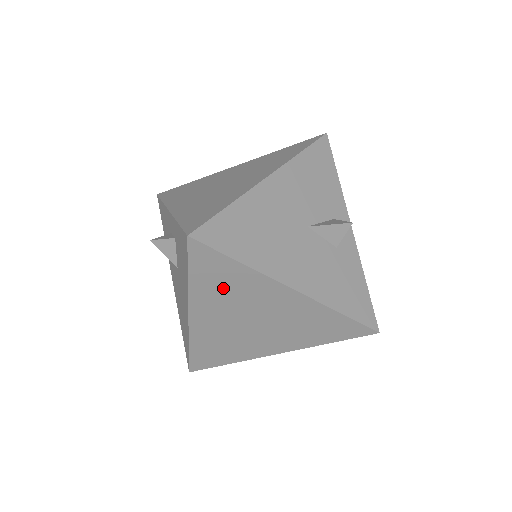
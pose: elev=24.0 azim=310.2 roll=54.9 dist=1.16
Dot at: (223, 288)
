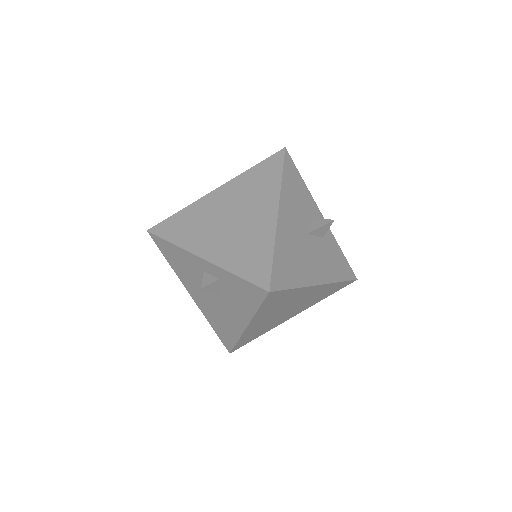
Dot at: (277, 304)
